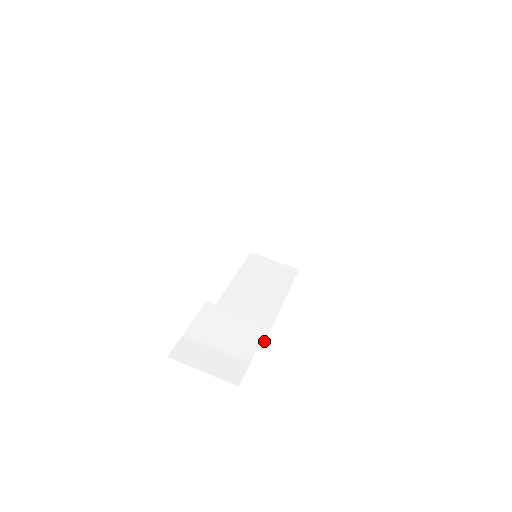
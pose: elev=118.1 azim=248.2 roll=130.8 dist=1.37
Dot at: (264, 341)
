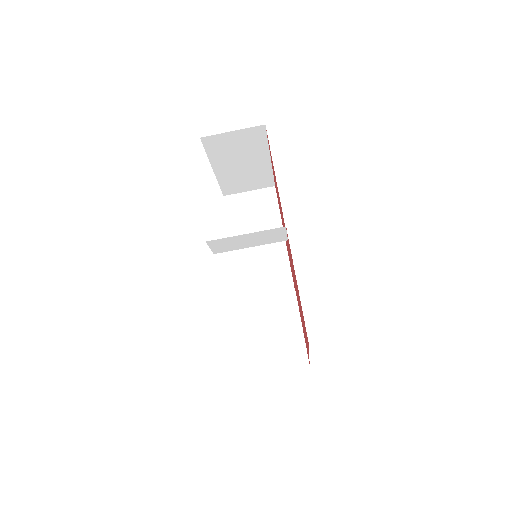
Dot at: (294, 290)
